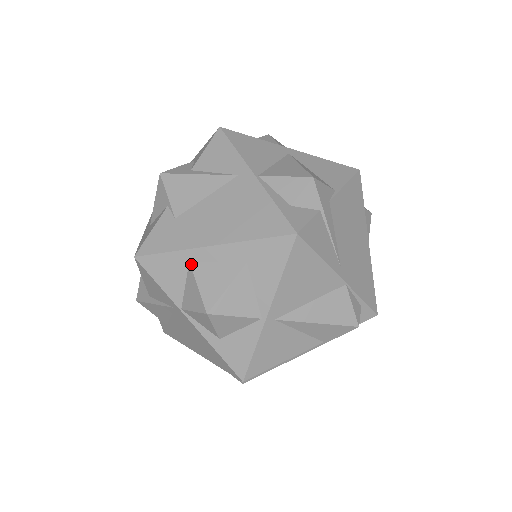
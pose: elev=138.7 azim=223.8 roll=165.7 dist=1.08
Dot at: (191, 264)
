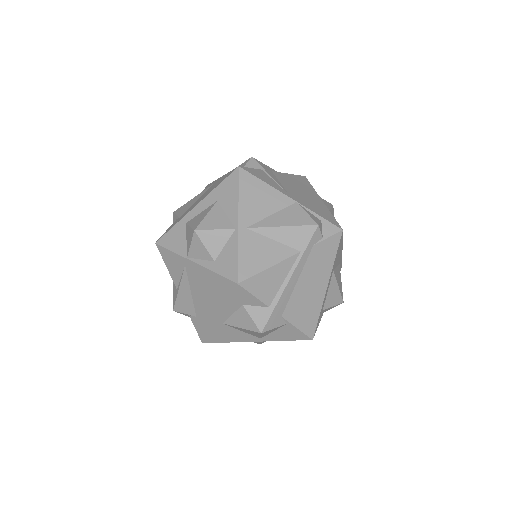
Dot at: (187, 223)
